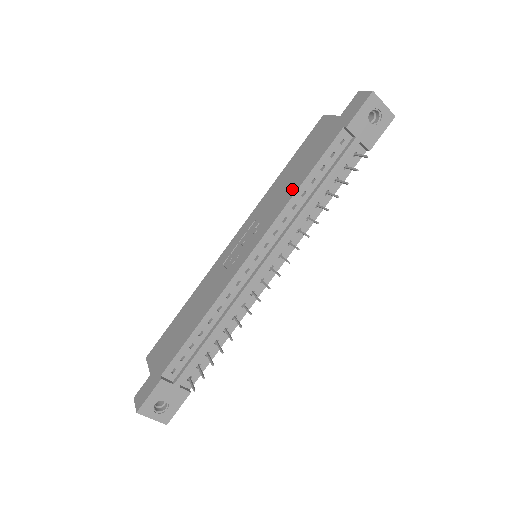
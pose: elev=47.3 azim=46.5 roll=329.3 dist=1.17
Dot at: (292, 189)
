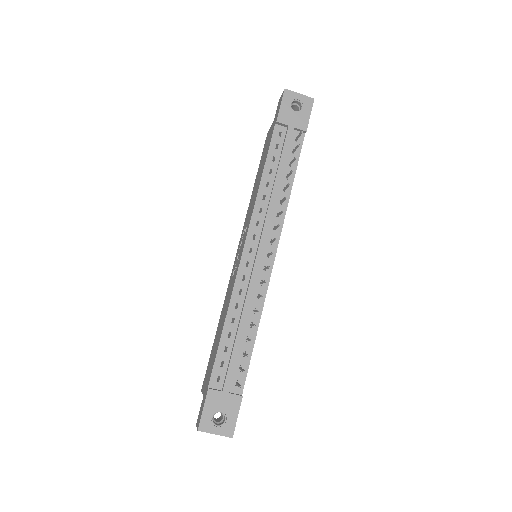
Dot at: (258, 187)
